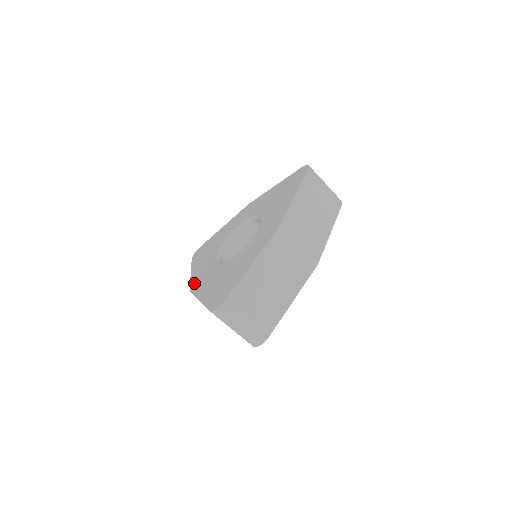
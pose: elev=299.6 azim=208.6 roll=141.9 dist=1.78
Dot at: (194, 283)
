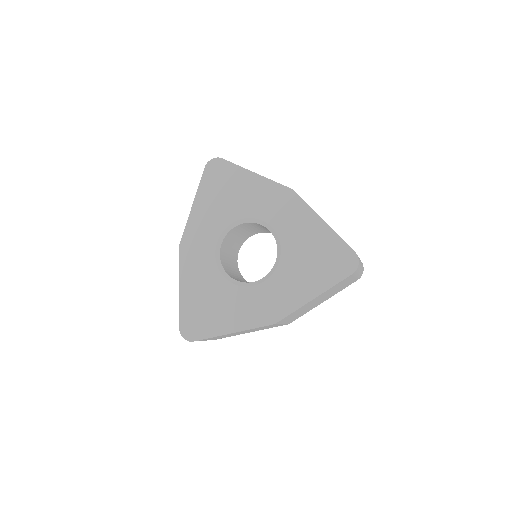
Dot at: (187, 240)
